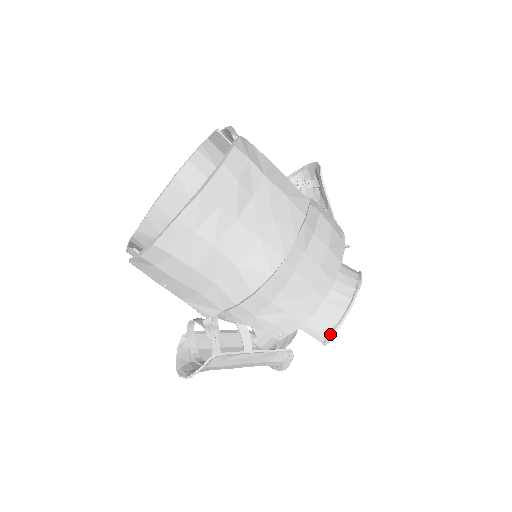
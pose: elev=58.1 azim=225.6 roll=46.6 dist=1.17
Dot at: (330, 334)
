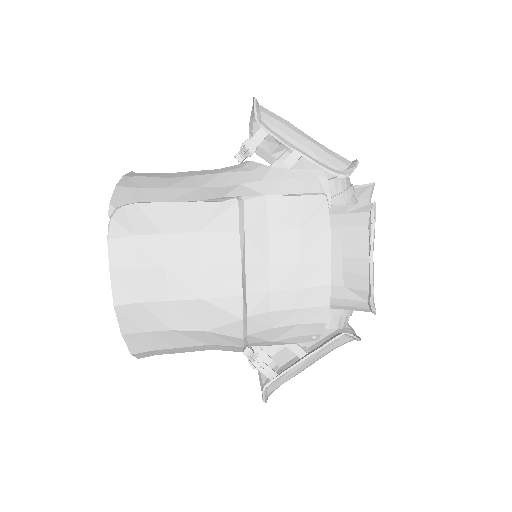
Dot at: (369, 305)
